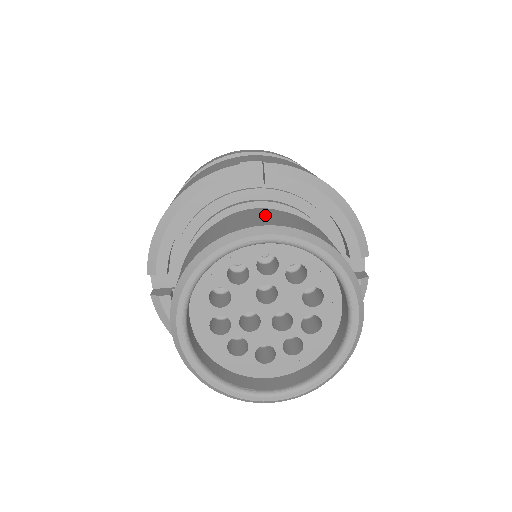
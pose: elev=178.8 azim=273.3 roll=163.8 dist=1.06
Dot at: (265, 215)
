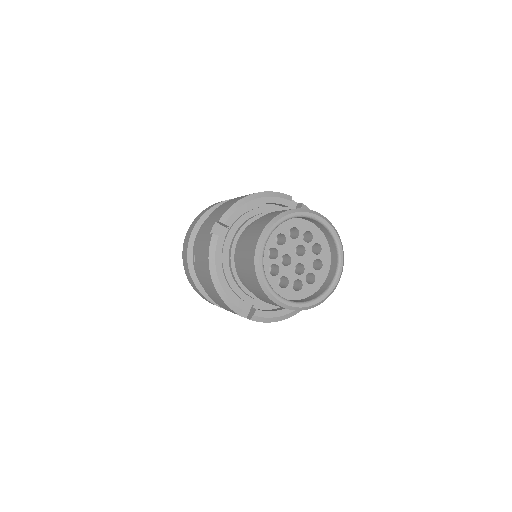
Dot at: occluded
